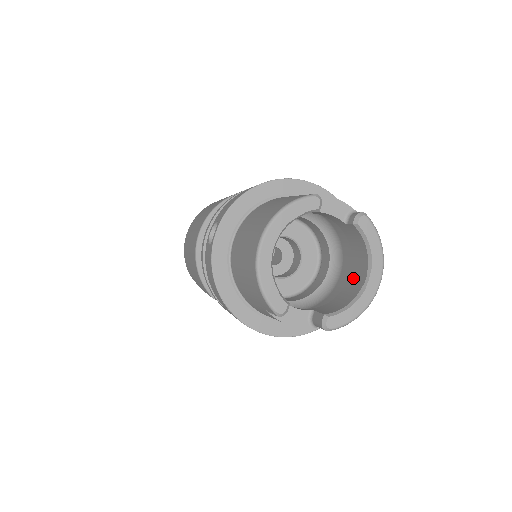
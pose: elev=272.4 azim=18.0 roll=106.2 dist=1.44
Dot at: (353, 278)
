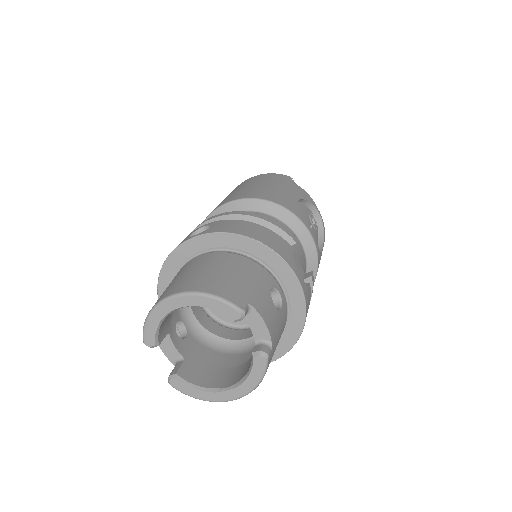
Dot at: (231, 373)
